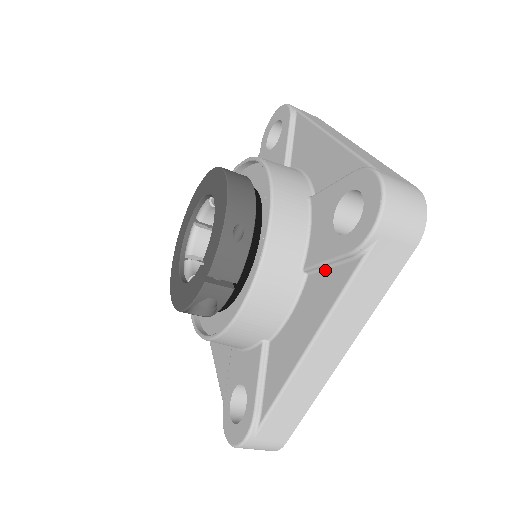
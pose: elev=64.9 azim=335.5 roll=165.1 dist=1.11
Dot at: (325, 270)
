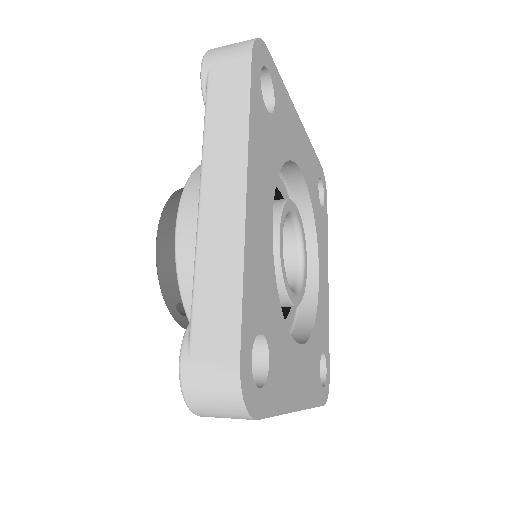
Dot at: occluded
